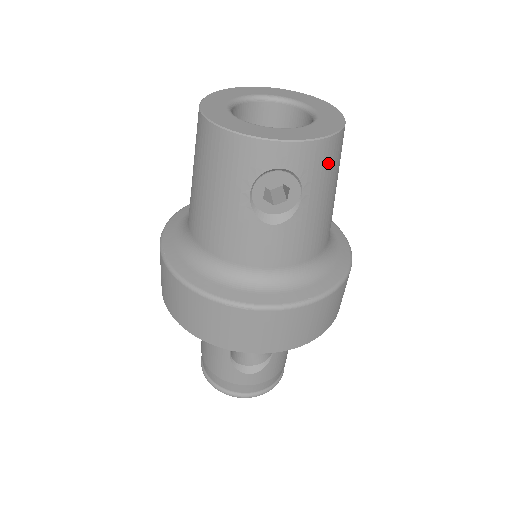
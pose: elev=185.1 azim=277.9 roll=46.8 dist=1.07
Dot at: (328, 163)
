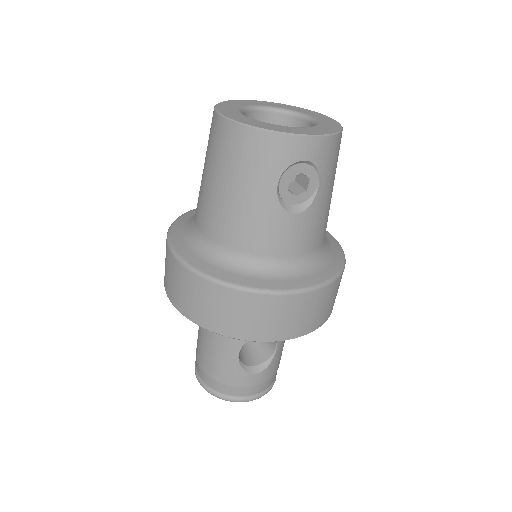
Dot at: (335, 157)
